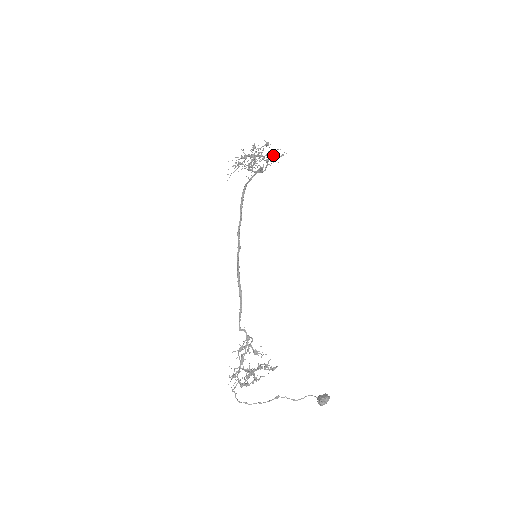
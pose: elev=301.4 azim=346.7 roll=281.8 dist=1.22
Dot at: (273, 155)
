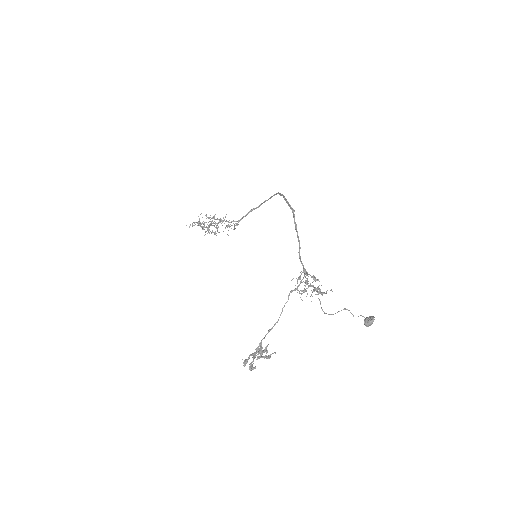
Dot at: occluded
